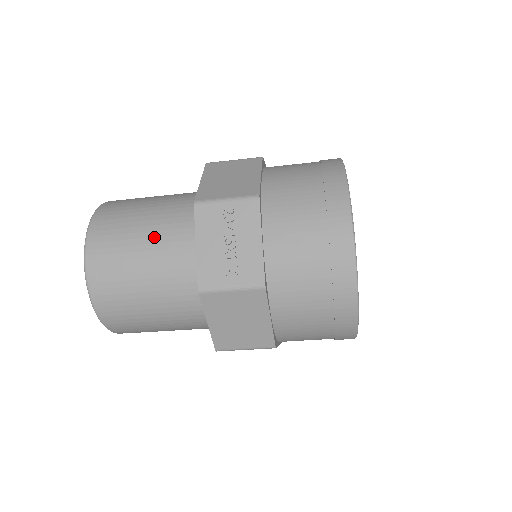
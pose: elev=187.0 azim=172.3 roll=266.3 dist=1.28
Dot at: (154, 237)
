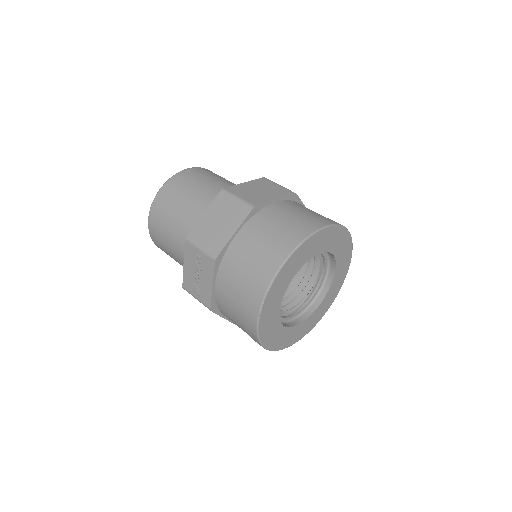
Dot at: (177, 233)
